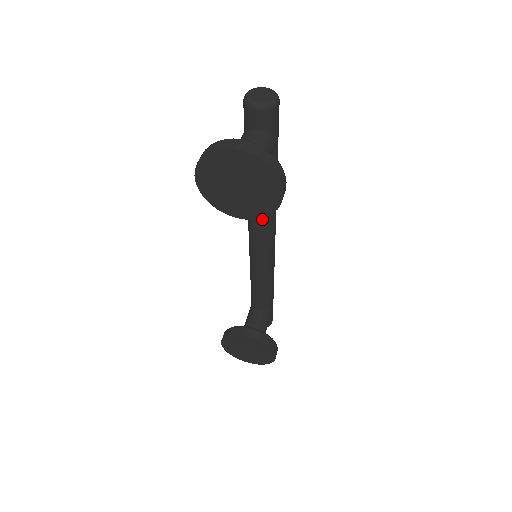
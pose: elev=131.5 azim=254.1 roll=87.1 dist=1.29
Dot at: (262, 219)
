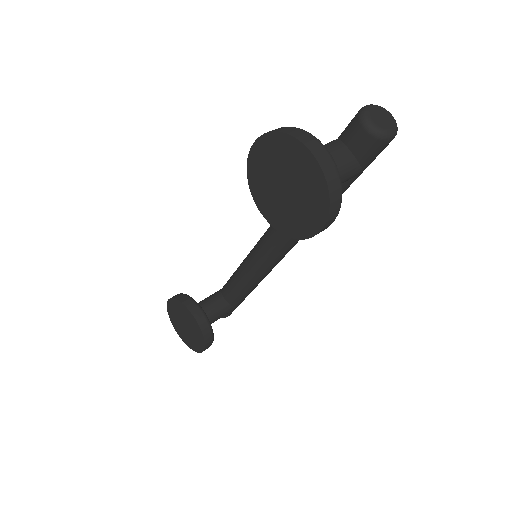
Dot at: occluded
